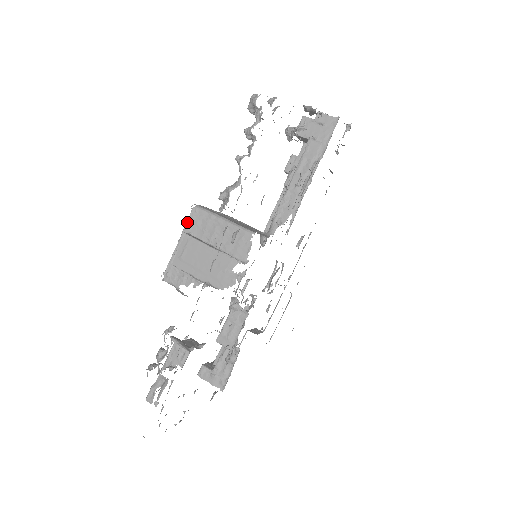
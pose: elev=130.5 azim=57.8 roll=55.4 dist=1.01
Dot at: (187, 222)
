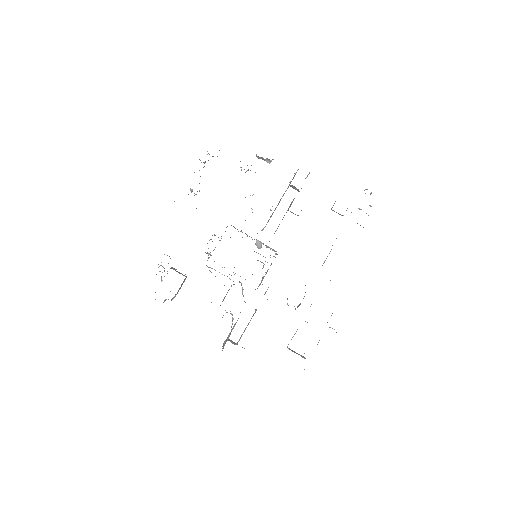
Dot at: occluded
